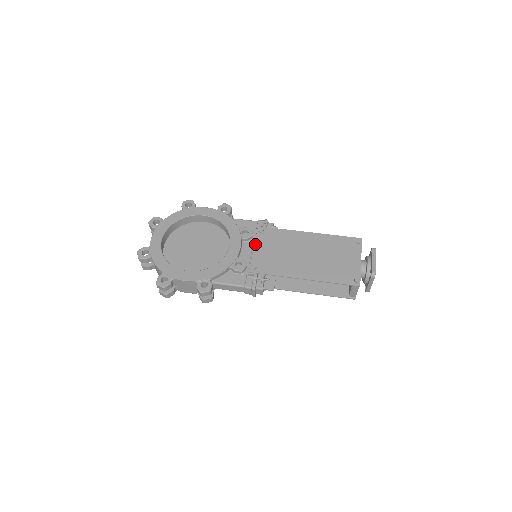
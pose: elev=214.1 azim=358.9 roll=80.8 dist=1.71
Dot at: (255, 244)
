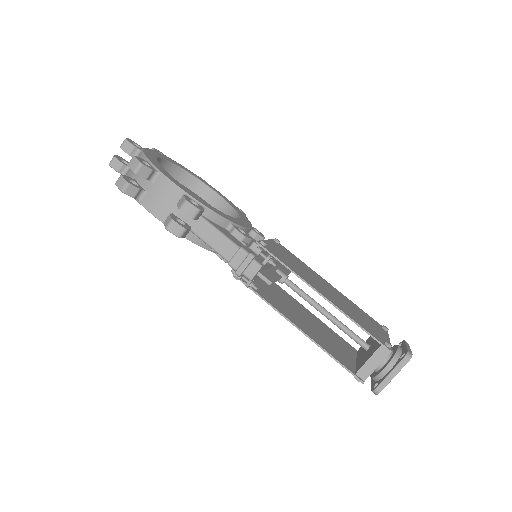
Dot at: (268, 239)
